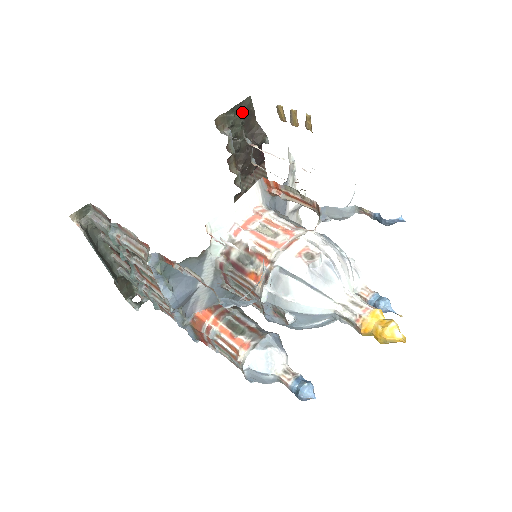
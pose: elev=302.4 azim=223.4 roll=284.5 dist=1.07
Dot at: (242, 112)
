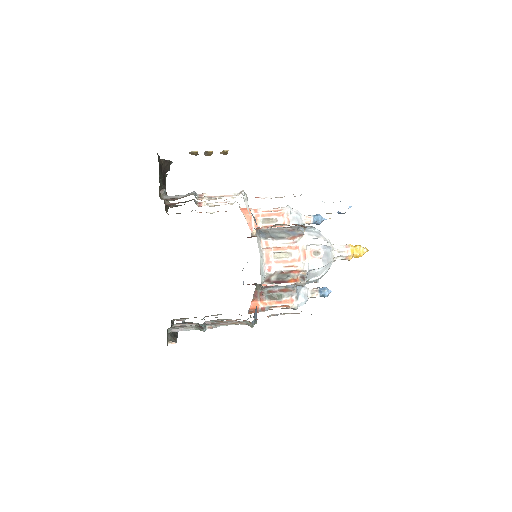
Dot at: (159, 169)
